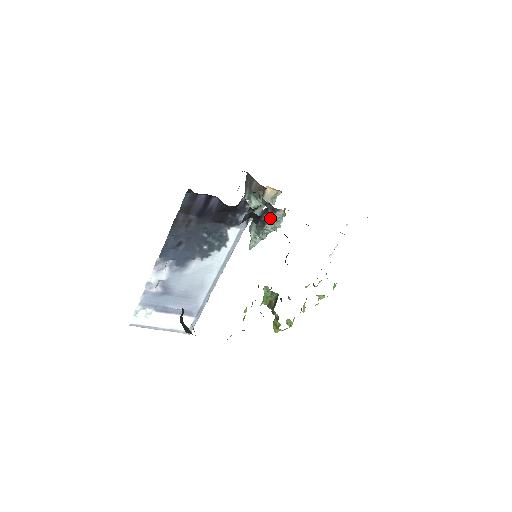
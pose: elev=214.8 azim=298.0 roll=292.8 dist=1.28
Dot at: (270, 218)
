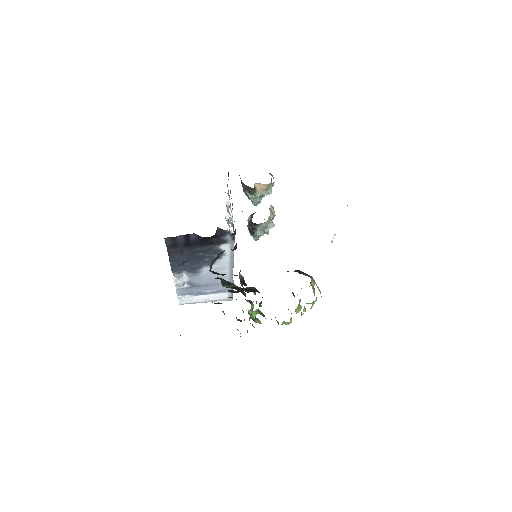
Dot at: (255, 230)
